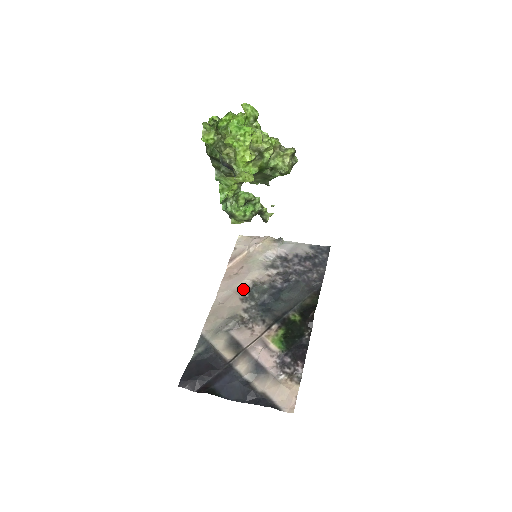
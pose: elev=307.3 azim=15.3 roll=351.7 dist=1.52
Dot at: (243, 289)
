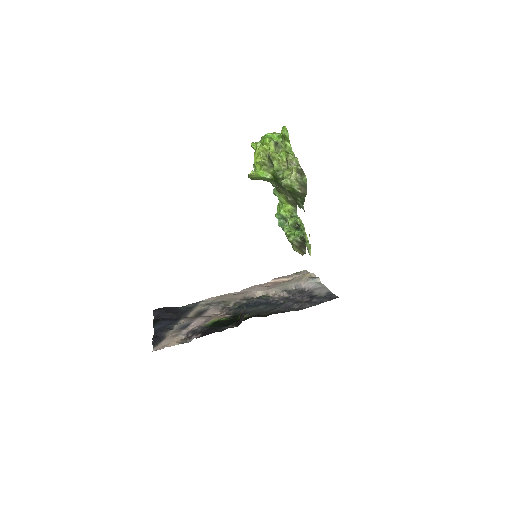
Dot at: (258, 296)
